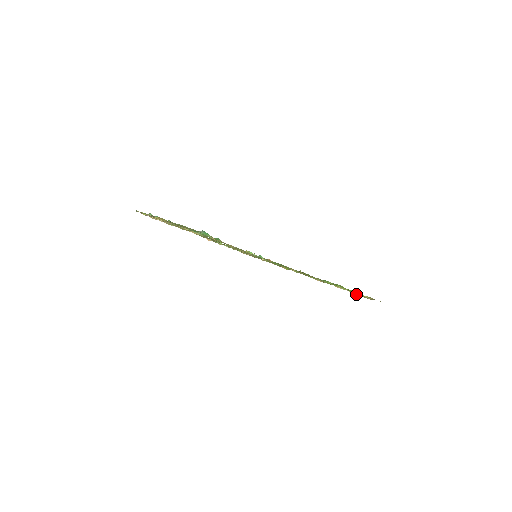
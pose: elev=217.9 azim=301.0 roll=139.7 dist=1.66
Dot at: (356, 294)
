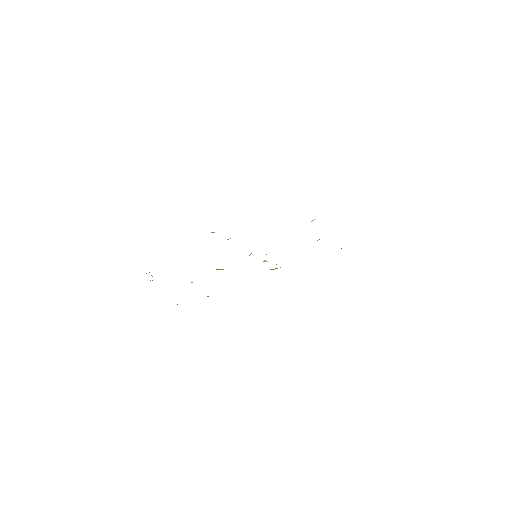
Dot at: occluded
